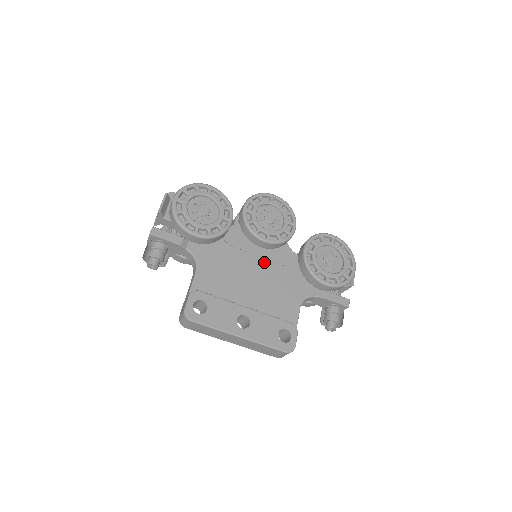
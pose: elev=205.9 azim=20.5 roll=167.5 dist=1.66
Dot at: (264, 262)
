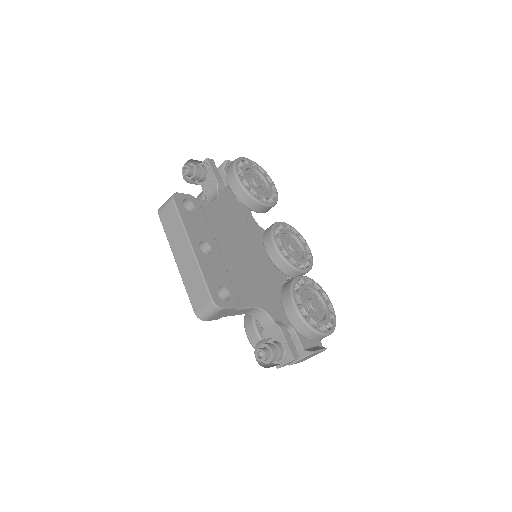
Dot at: (259, 259)
